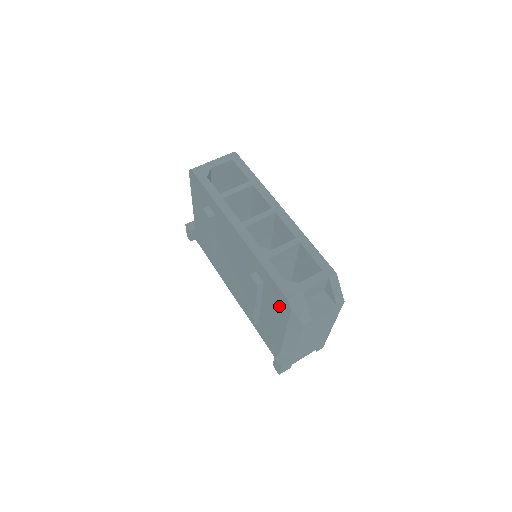
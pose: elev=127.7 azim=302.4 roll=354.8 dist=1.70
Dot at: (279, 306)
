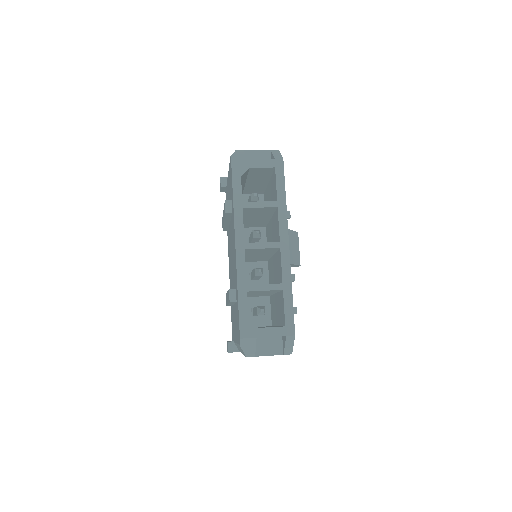
Dot at: (237, 329)
